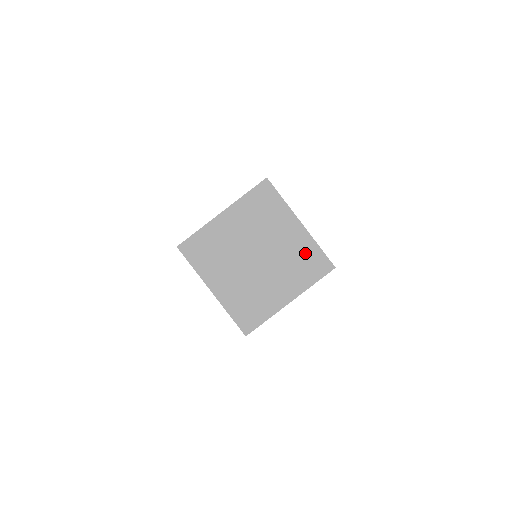
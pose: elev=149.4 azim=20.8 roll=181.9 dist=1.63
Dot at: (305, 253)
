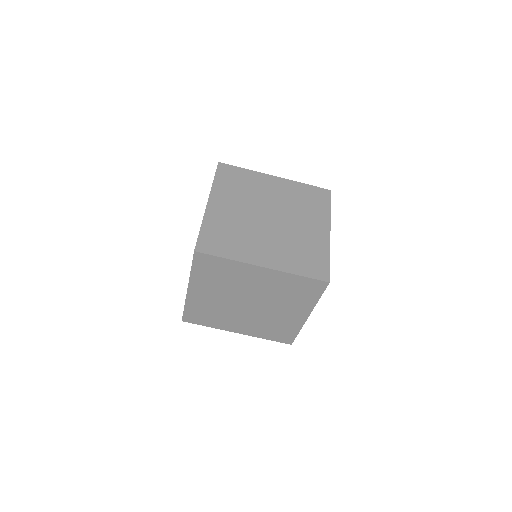
Dot at: (285, 327)
